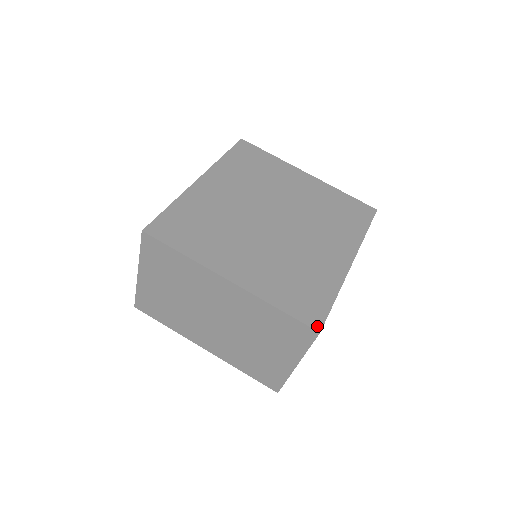
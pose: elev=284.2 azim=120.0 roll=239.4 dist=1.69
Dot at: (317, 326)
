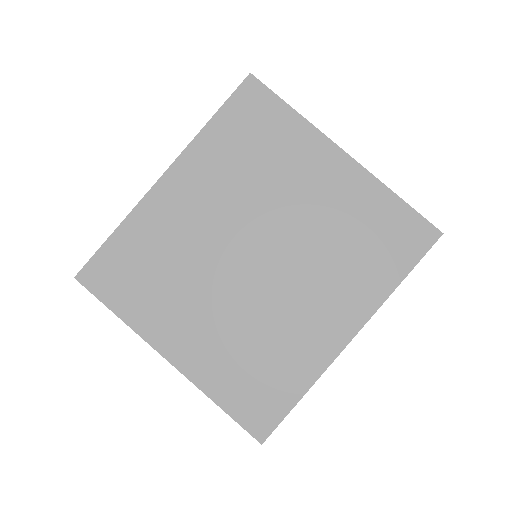
Dot at: (261, 435)
